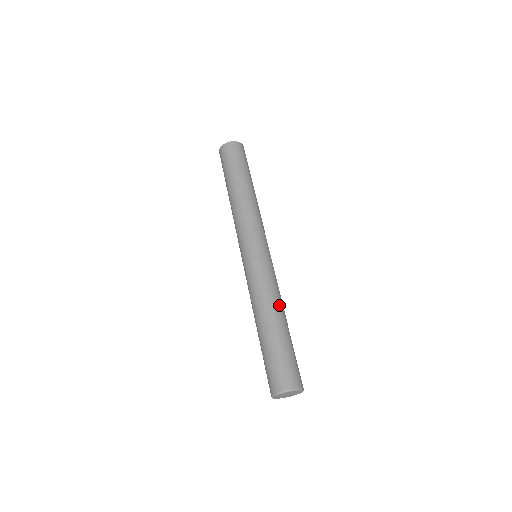
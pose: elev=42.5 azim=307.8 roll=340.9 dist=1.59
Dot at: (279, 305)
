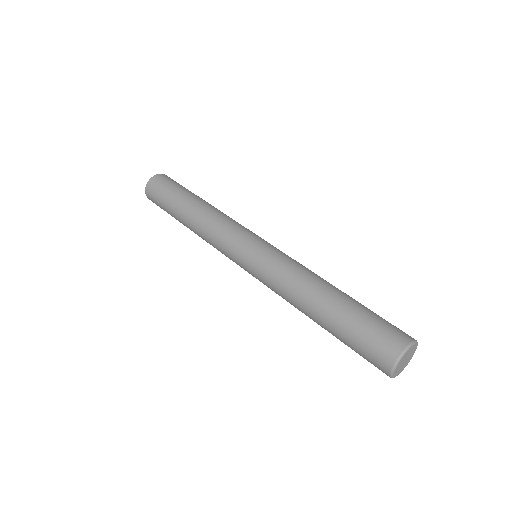
Dot at: (310, 285)
